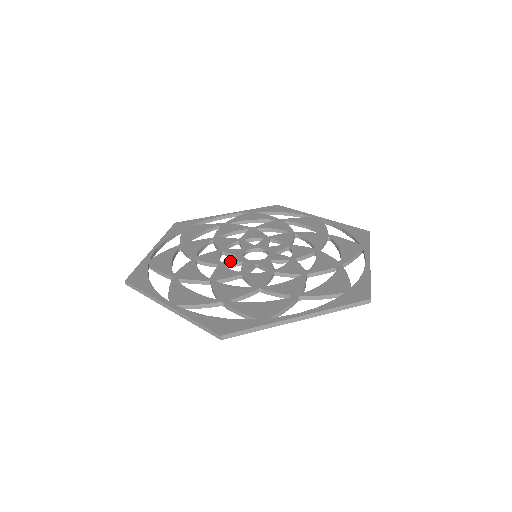
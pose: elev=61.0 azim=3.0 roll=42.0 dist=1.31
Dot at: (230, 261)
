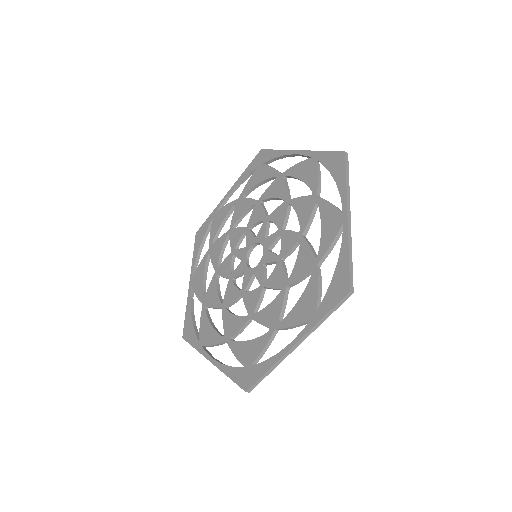
Dot at: (238, 253)
